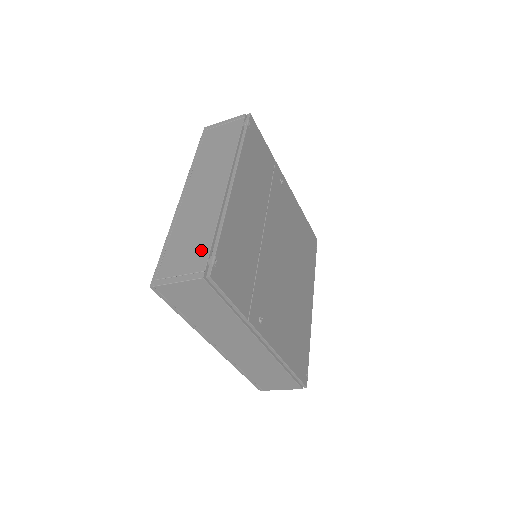
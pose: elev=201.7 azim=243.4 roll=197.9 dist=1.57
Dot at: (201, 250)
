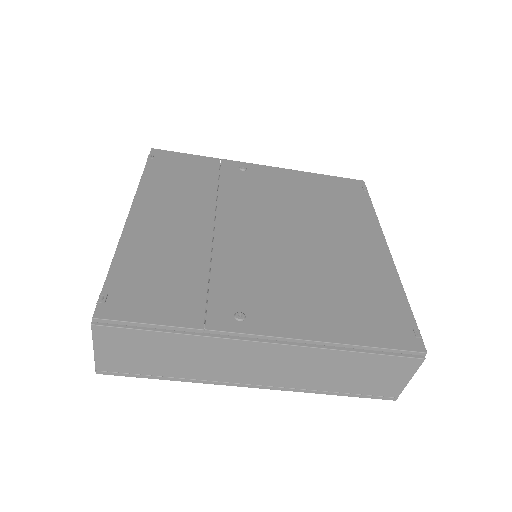
Dot at: occluded
